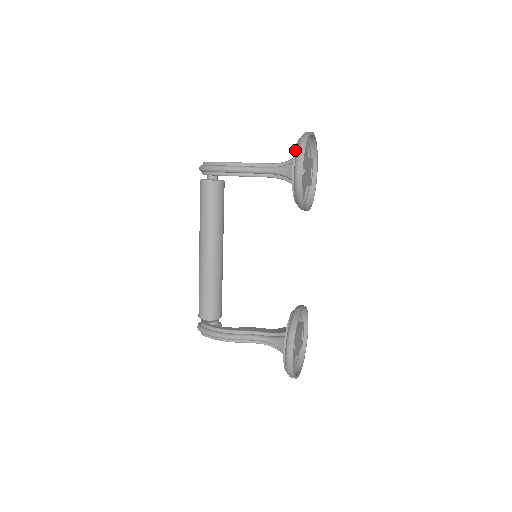
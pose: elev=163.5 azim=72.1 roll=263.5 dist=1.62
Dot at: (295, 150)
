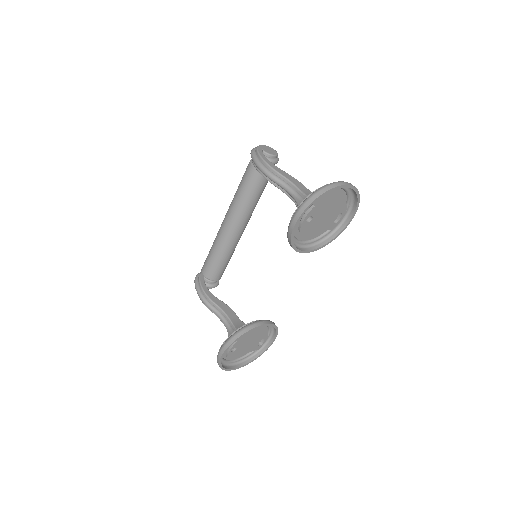
Dot at: occluded
